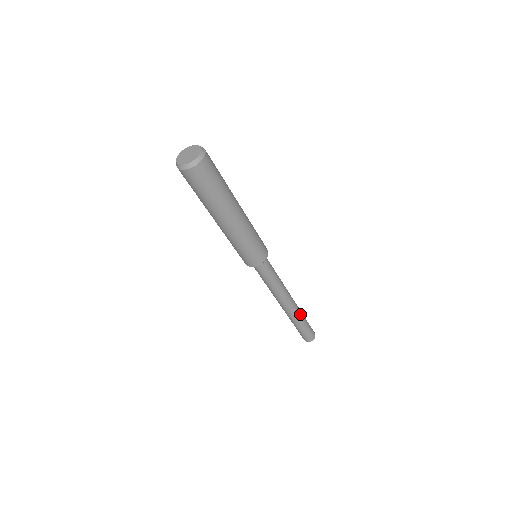
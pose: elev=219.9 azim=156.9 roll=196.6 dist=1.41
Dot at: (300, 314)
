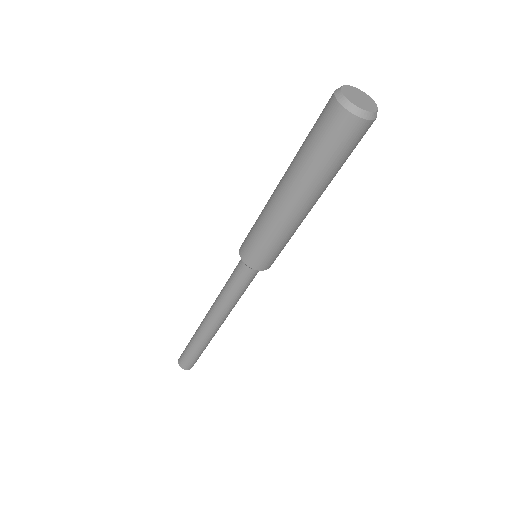
Dot at: (206, 341)
